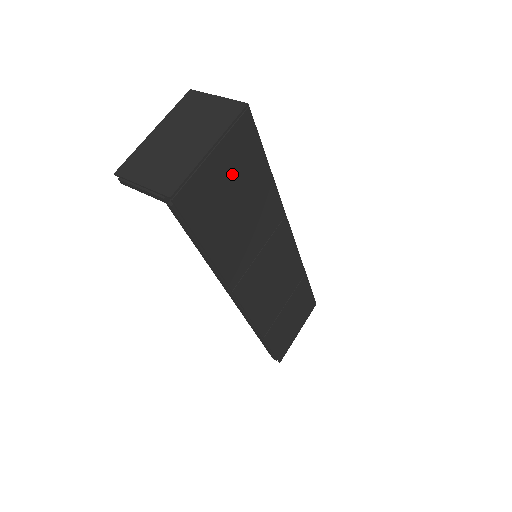
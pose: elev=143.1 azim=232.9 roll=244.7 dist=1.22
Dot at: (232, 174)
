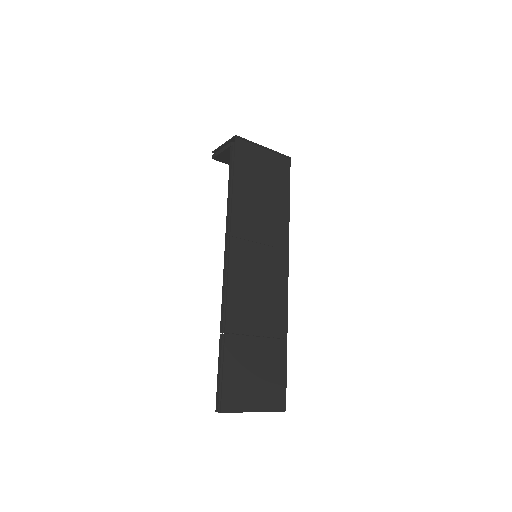
Dot at: (268, 172)
